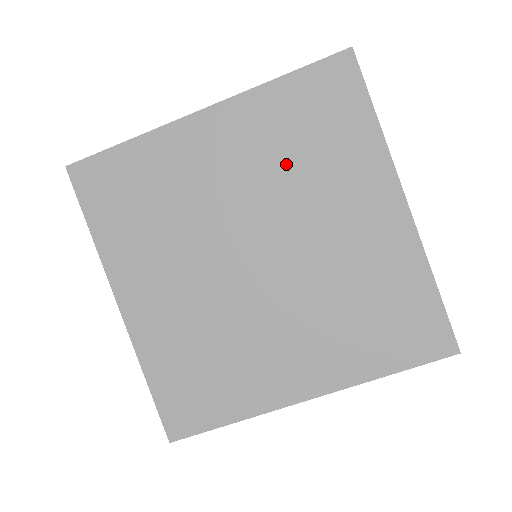
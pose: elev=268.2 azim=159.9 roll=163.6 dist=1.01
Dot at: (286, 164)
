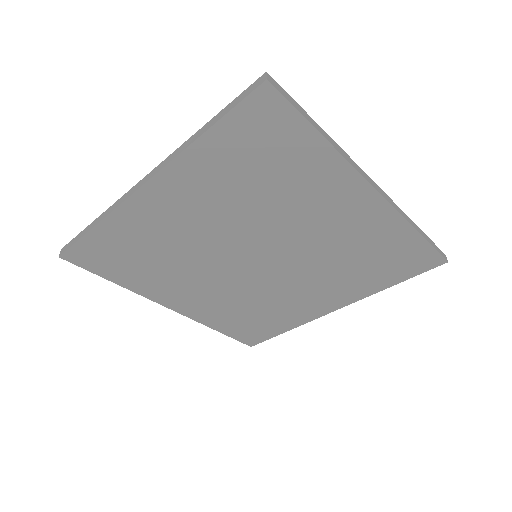
Dot at: (248, 200)
